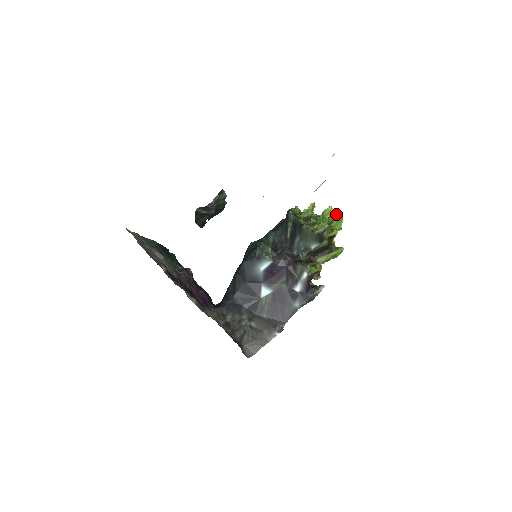
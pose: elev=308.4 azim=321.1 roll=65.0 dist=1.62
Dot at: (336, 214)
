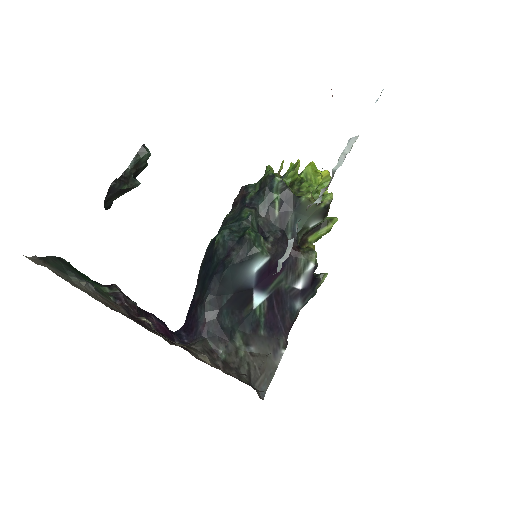
Dot at: (322, 173)
